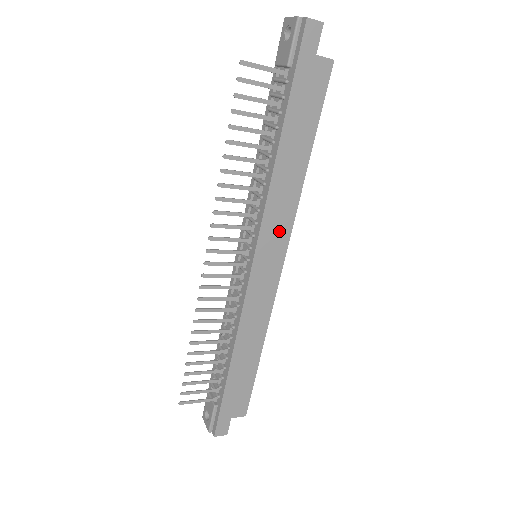
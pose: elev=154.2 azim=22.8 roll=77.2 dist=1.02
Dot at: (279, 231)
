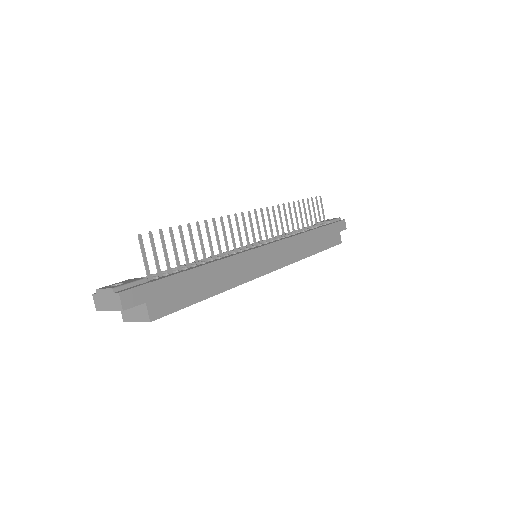
Dot at: (285, 255)
